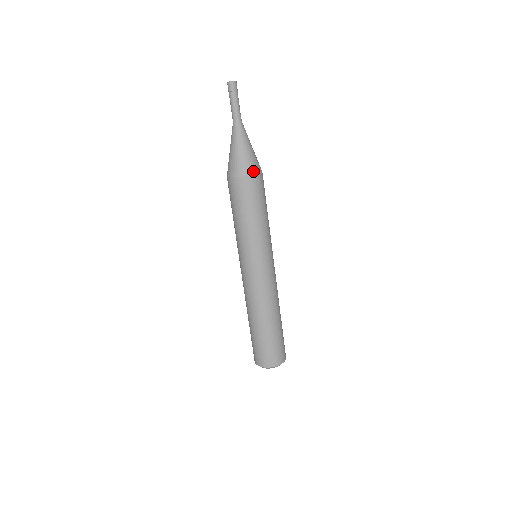
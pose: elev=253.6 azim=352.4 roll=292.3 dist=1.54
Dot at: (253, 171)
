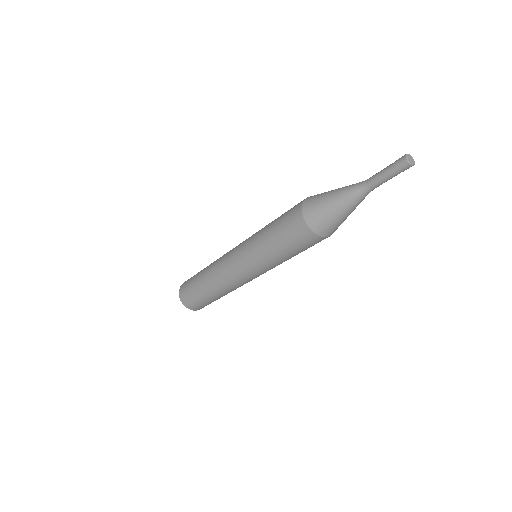
Dot at: (327, 234)
